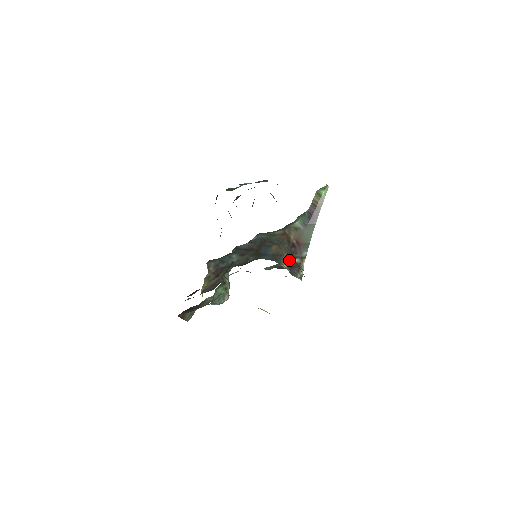
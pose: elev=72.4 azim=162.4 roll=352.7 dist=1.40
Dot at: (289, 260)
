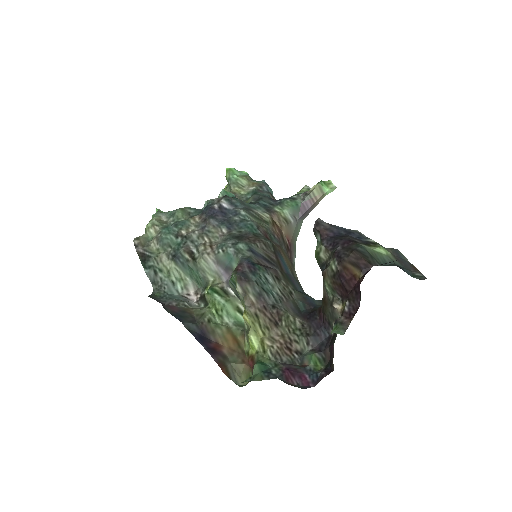
Dot at: occluded
